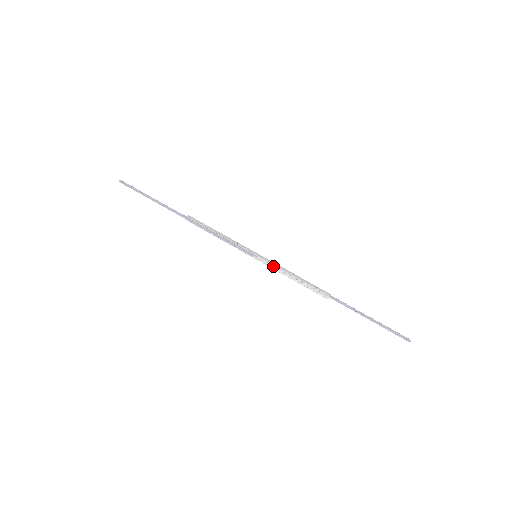
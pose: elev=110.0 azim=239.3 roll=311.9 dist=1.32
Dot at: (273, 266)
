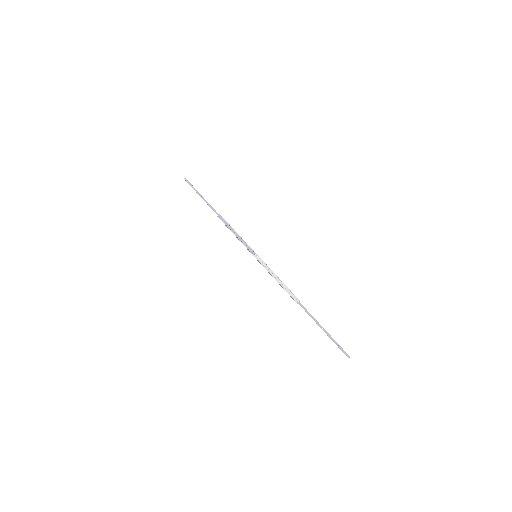
Dot at: (266, 266)
